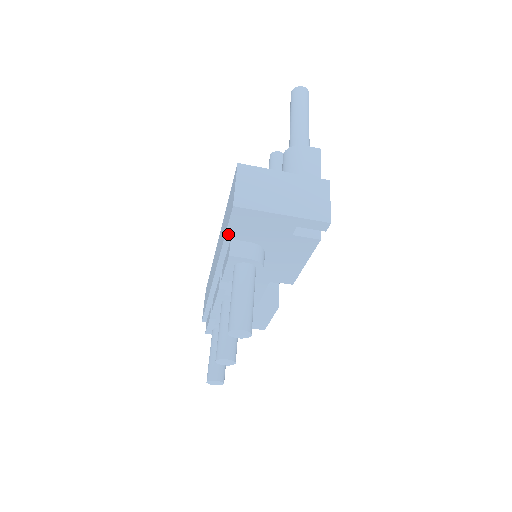
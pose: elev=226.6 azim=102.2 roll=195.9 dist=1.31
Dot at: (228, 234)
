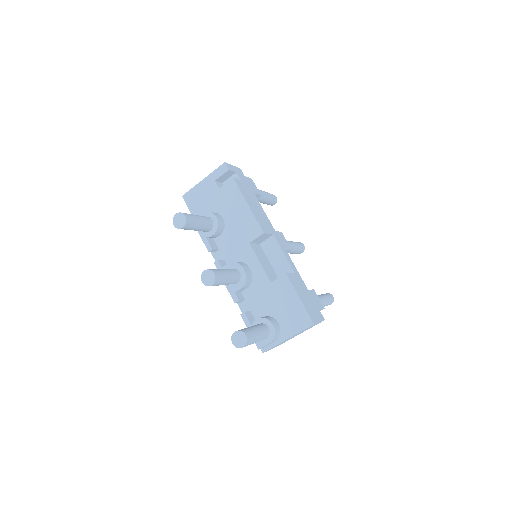
Dot at: occluded
